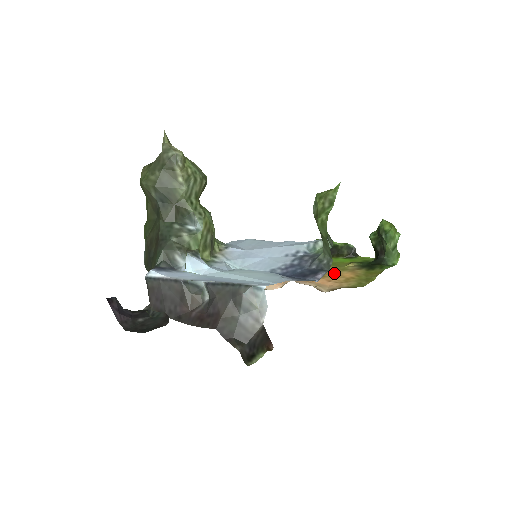
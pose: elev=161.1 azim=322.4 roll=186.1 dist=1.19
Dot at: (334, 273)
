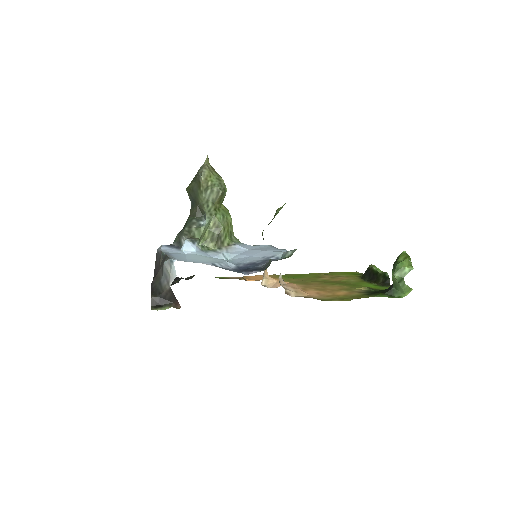
Dot at: (335, 290)
